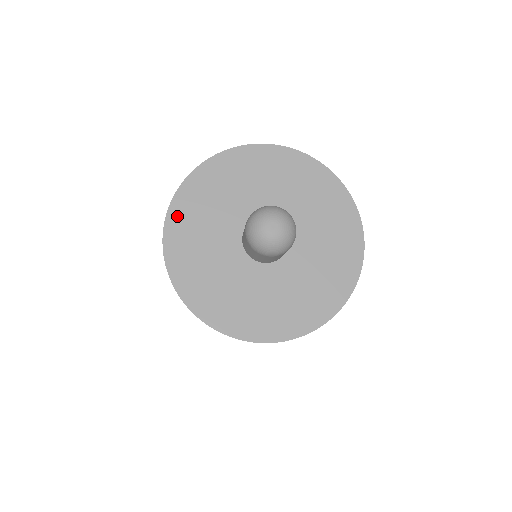
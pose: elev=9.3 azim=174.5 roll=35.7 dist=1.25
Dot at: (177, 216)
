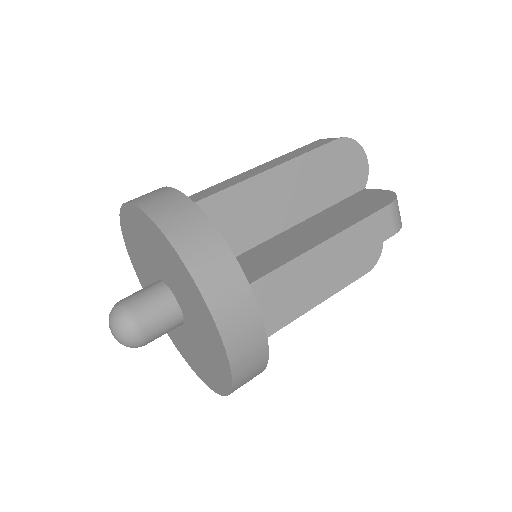
Dot at: (125, 228)
